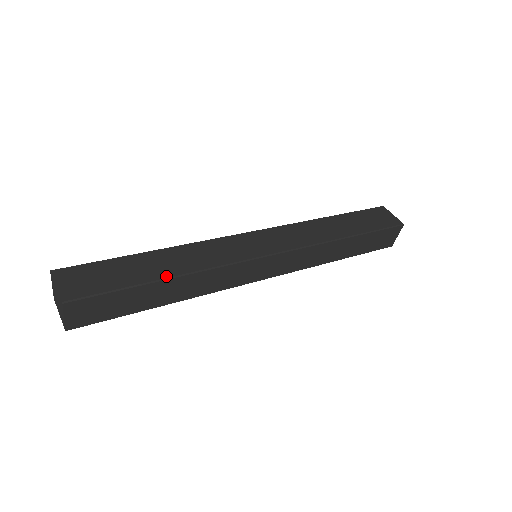
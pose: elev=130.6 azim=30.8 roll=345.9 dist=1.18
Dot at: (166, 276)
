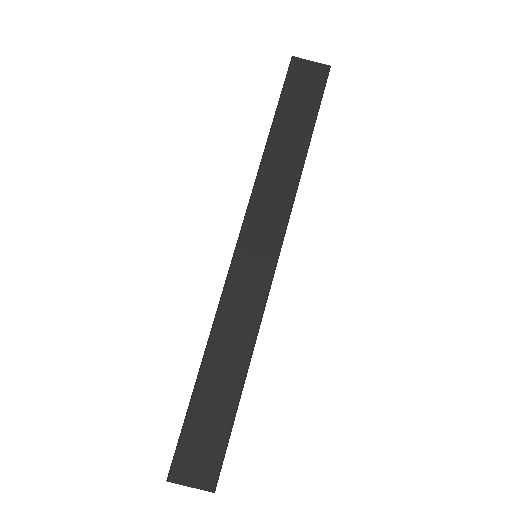
Dot at: (241, 380)
